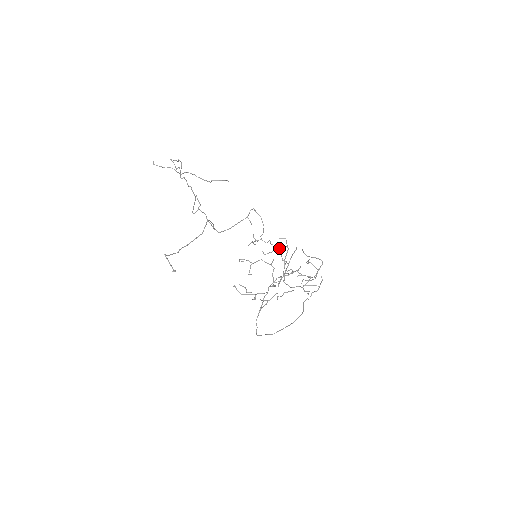
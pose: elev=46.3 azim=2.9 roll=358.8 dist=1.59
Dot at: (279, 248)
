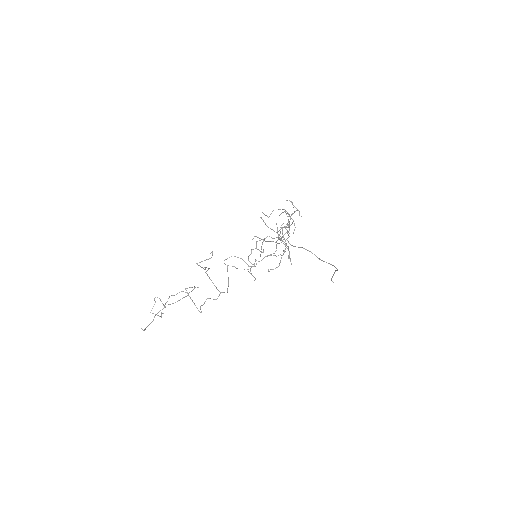
Dot at: occluded
